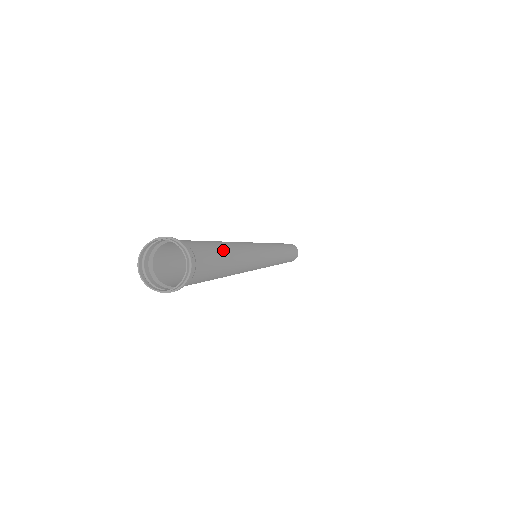
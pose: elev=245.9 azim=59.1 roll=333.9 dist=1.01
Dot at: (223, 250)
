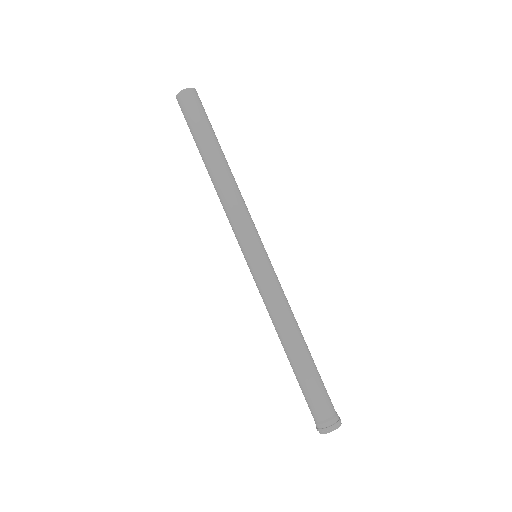
Dot at: (314, 368)
